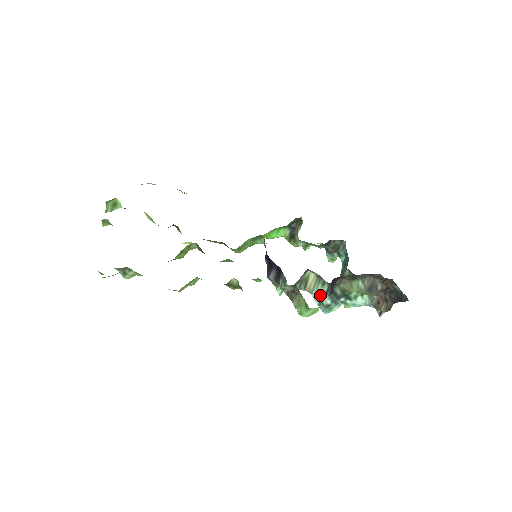
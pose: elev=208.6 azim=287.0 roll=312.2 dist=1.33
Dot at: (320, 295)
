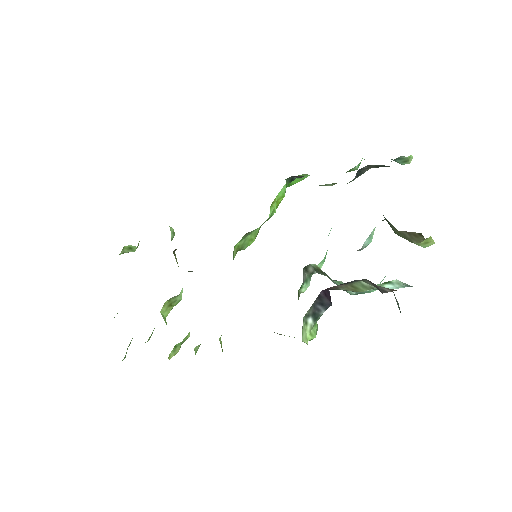
Dot at: occluded
